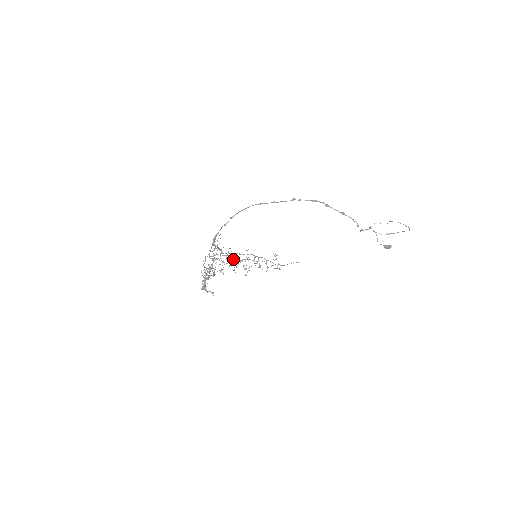
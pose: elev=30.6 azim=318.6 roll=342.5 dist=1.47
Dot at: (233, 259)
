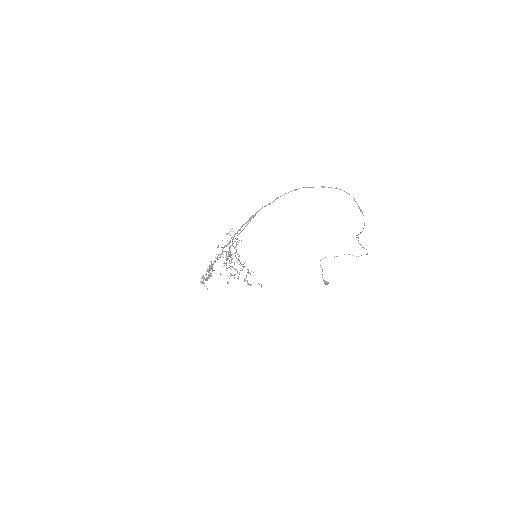
Dot at: occluded
